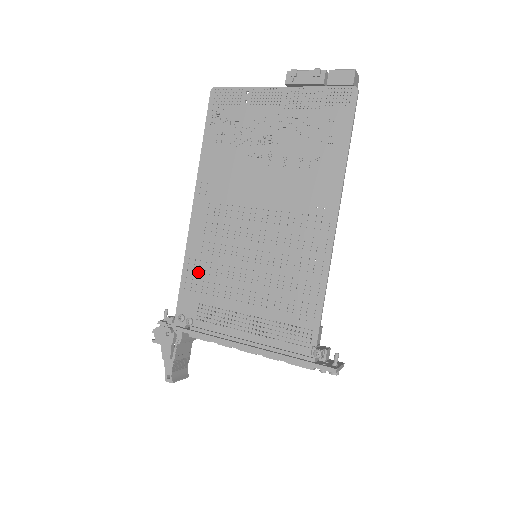
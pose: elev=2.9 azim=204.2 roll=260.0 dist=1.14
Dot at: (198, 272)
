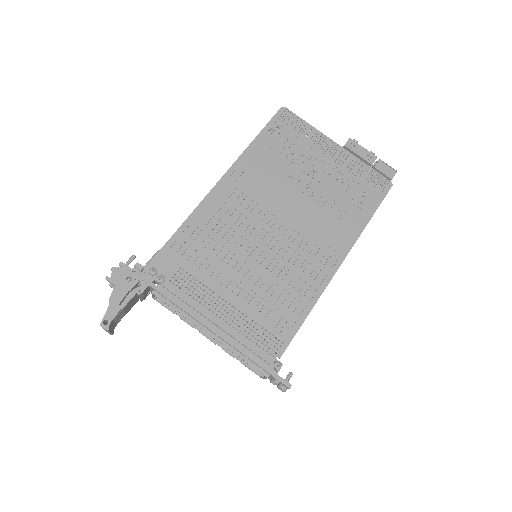
Dot at: (194, 239)
